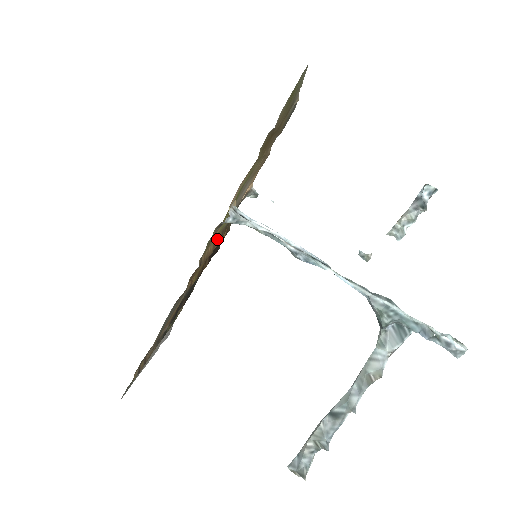
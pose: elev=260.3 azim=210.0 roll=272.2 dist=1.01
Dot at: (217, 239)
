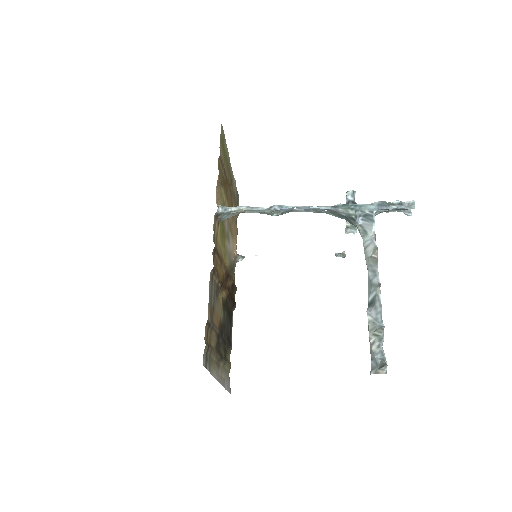
Dot at: occluded
